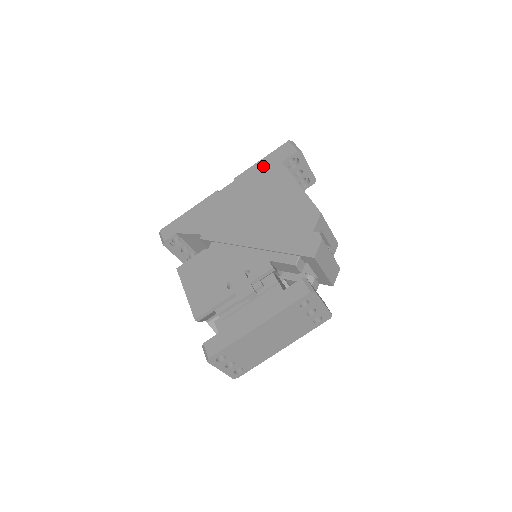
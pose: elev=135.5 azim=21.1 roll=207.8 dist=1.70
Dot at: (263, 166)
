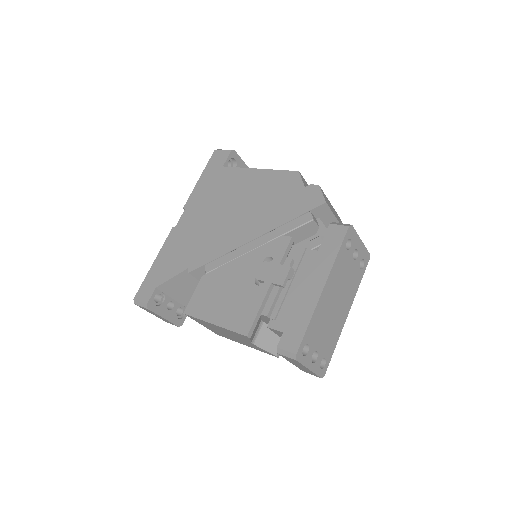
Dot at: (206, 180)
